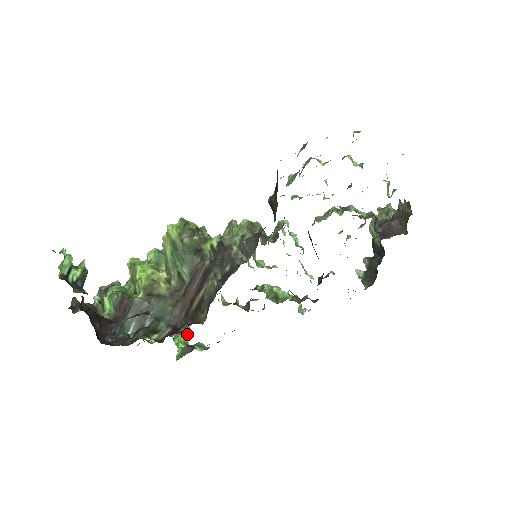
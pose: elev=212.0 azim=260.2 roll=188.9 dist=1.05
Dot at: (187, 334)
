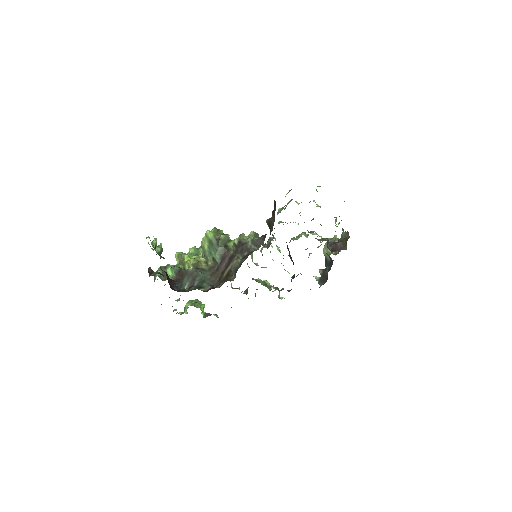
Dot at: occluded
